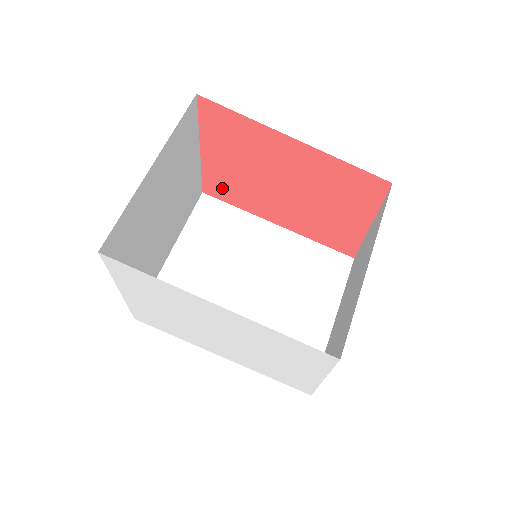
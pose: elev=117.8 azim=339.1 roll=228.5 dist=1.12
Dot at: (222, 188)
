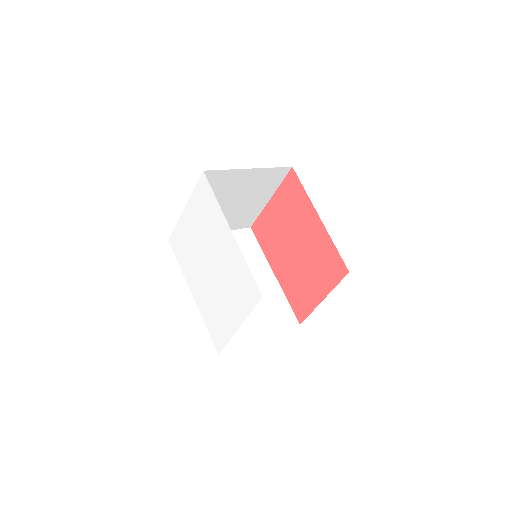
Dot at: (263, 230)
